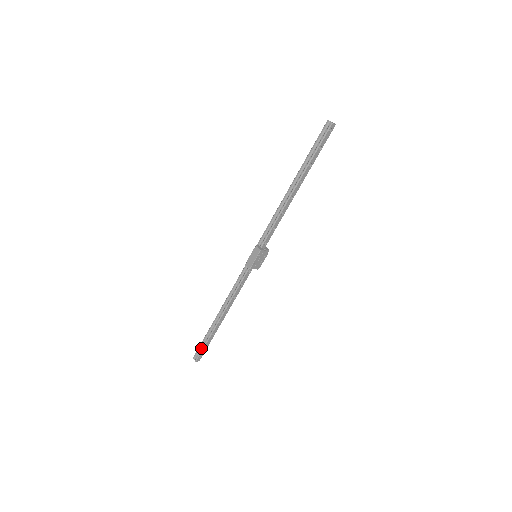
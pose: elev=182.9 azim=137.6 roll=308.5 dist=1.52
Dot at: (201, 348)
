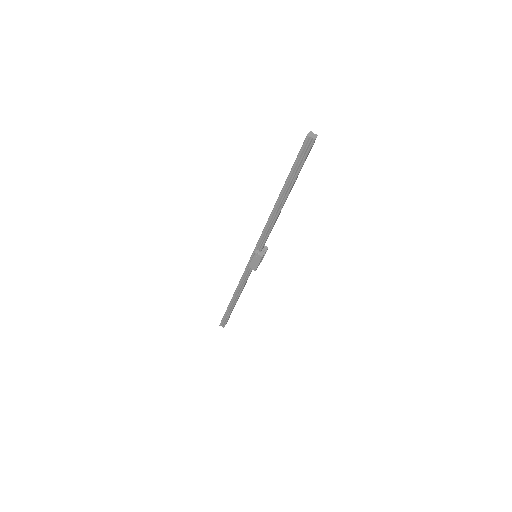
Dot at: (225, 319)
